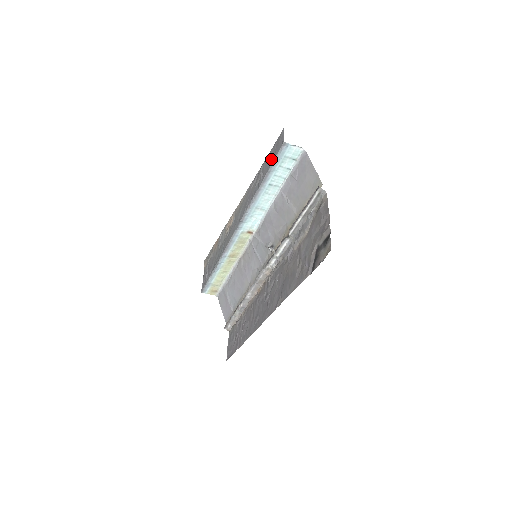
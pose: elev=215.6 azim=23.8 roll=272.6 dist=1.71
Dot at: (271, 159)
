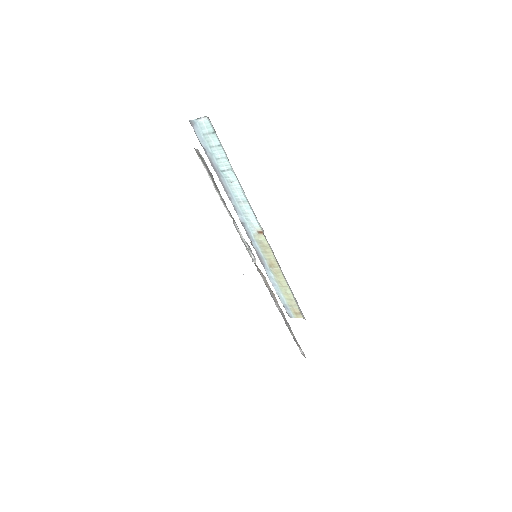
Dot at: occluded
